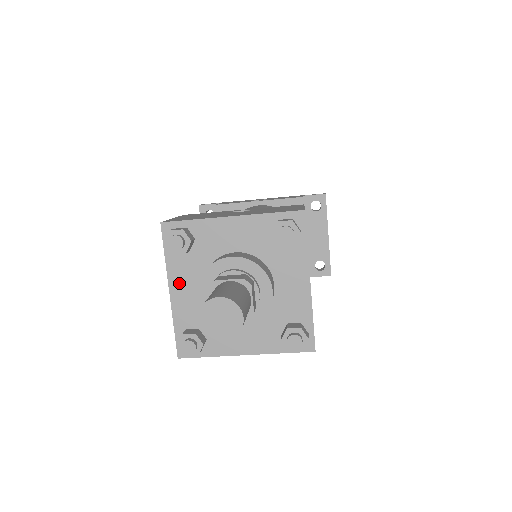
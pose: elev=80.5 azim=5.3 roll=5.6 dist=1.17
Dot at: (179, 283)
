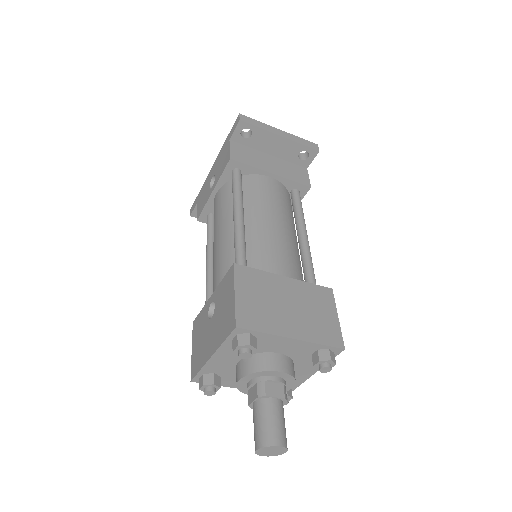
Dot at: occluded
